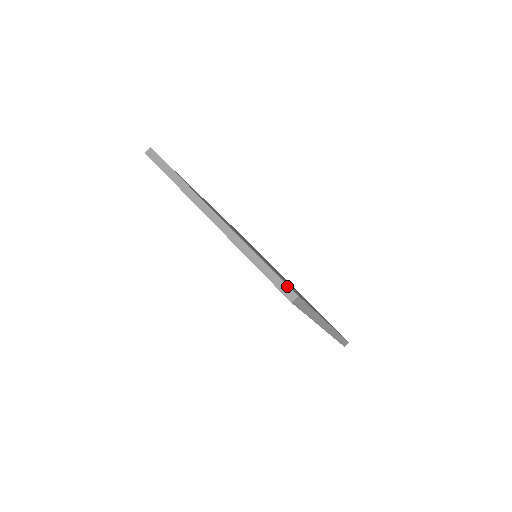
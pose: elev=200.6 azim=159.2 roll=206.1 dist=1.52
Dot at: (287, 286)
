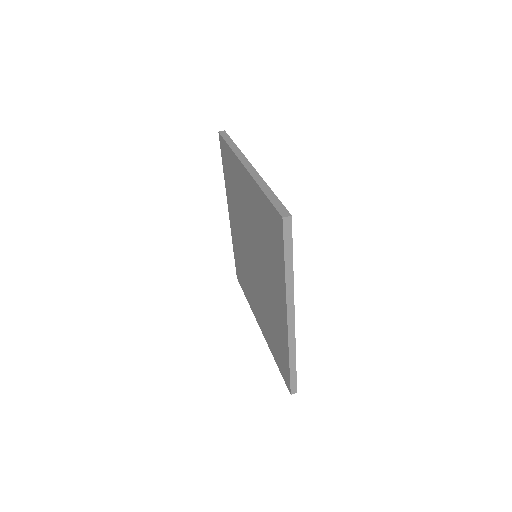
Dot at: (296, 386)
